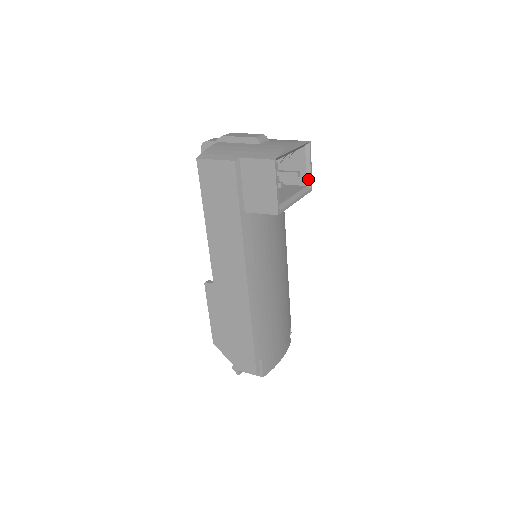
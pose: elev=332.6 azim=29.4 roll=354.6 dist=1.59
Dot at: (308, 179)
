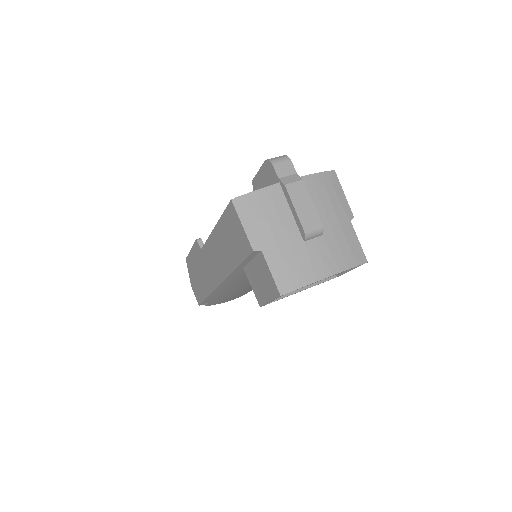
Dot at: occluded
